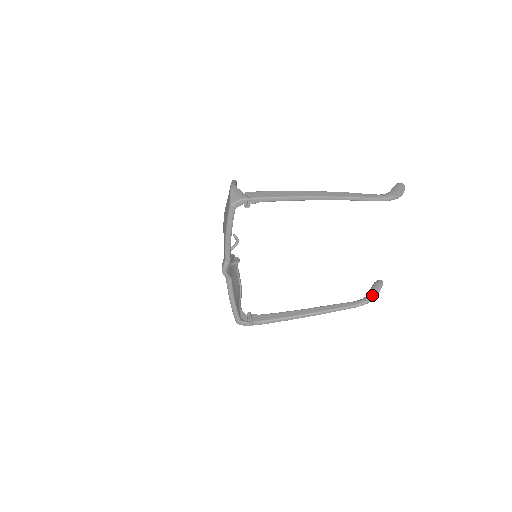
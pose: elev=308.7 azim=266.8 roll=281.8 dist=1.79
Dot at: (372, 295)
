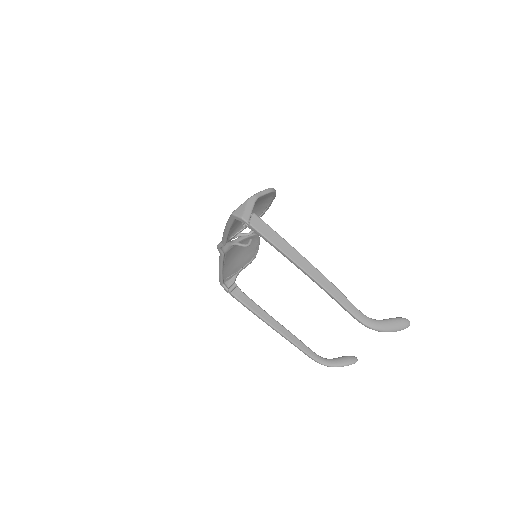
Dot at: (332, 363)
